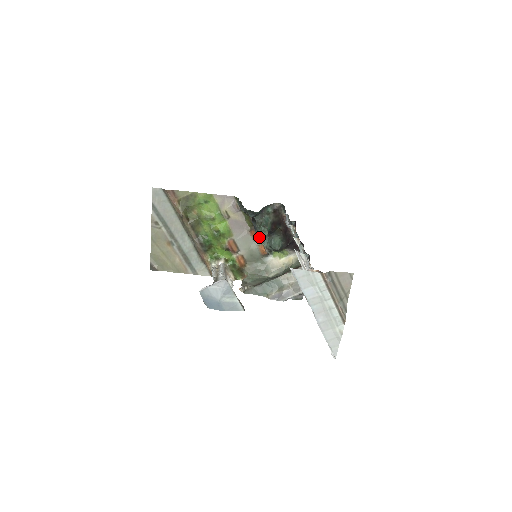
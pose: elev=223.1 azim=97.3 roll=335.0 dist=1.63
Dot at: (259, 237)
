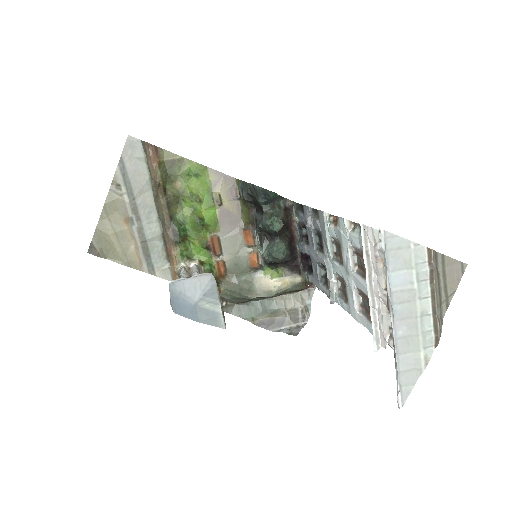
Dot at: (254, 240)
